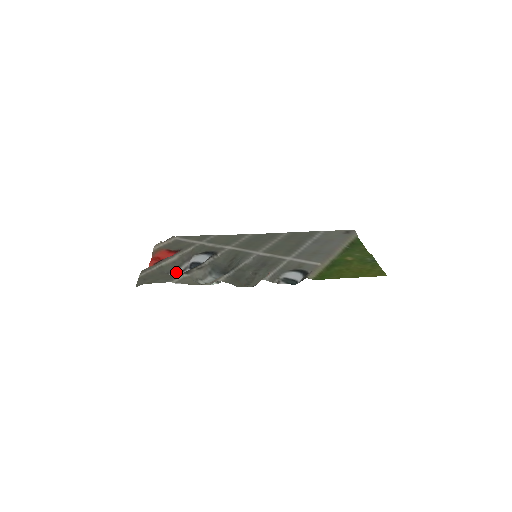
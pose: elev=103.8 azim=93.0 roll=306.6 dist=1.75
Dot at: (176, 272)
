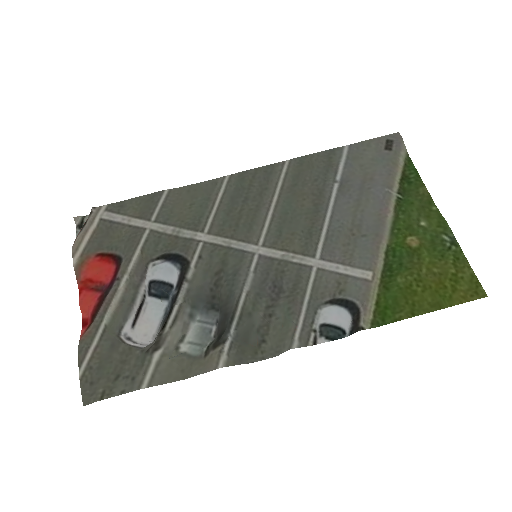
Dot at: (131, 314)
